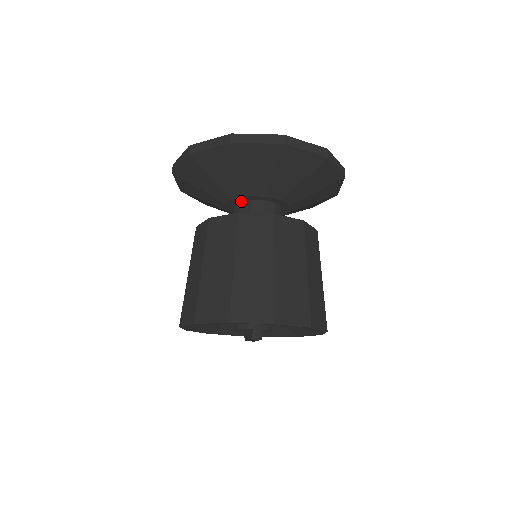
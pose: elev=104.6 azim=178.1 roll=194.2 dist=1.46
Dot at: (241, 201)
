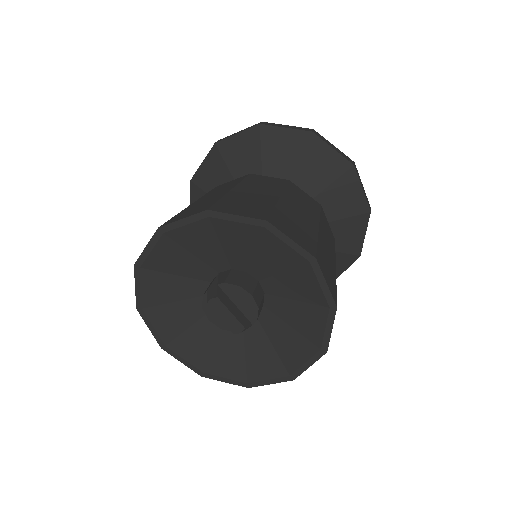
Dot at: occluded
